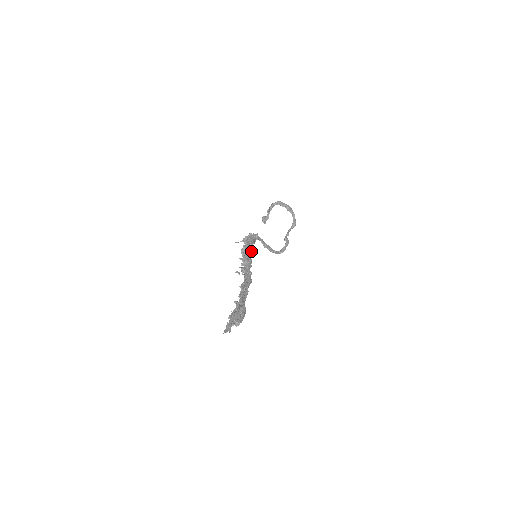
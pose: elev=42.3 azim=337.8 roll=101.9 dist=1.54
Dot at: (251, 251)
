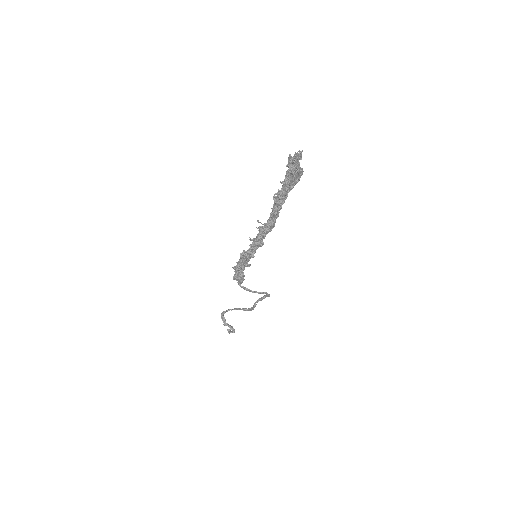
Dot at: occluded
